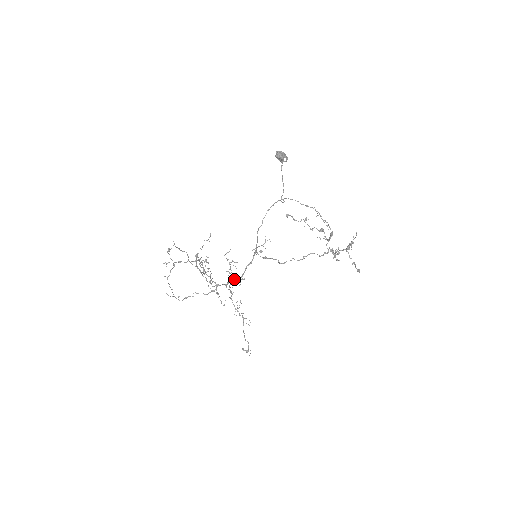
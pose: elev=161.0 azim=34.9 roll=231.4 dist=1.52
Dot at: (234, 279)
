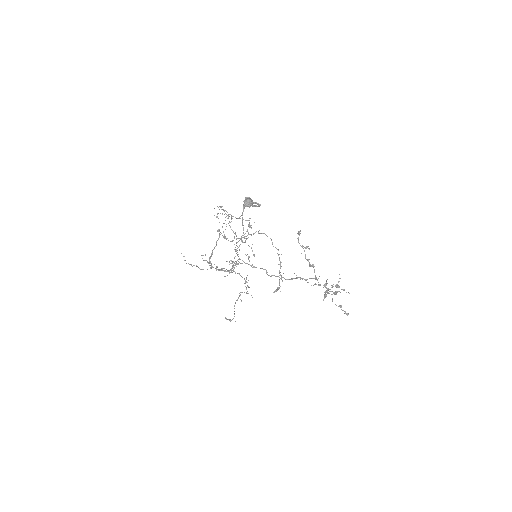
Dot at: occluded
